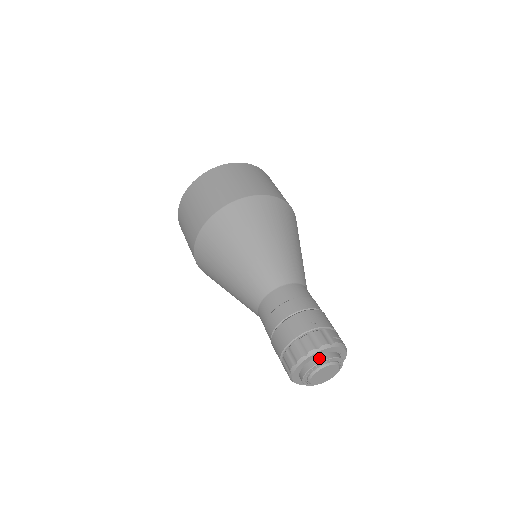
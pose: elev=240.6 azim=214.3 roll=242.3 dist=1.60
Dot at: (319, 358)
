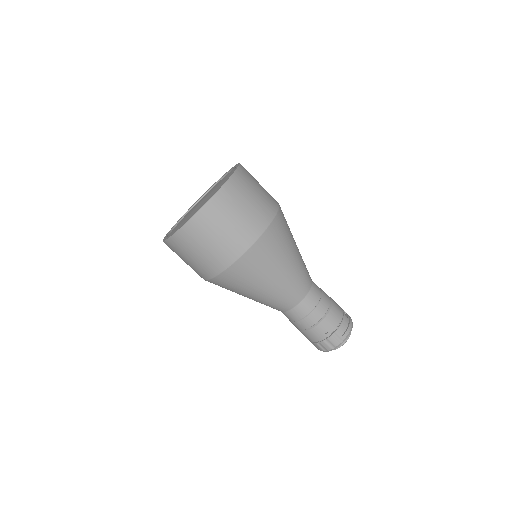
Dot at: occluded
